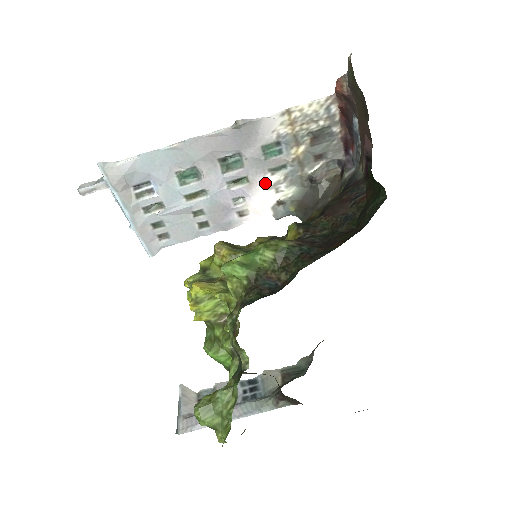
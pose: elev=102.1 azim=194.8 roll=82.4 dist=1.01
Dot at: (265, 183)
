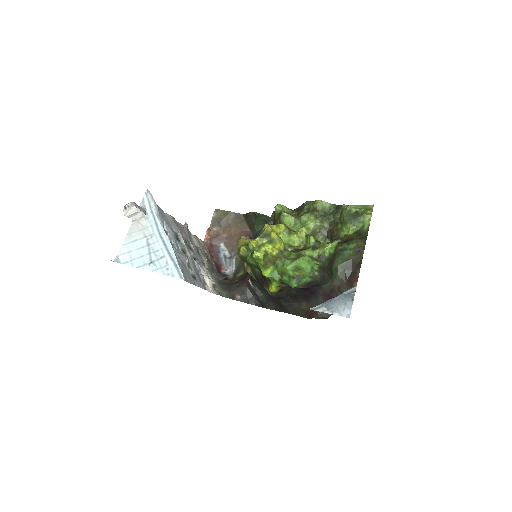
Dot at: (204, 269)
